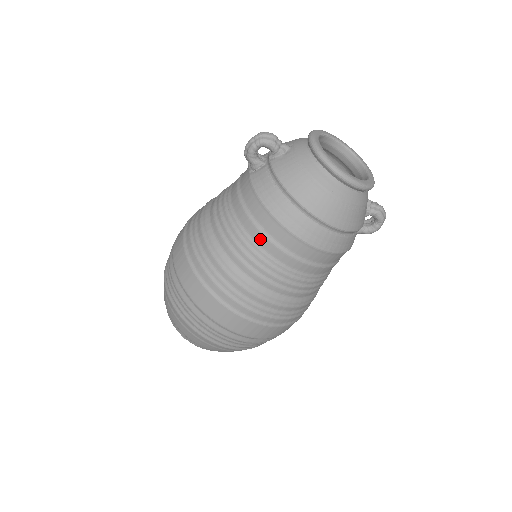
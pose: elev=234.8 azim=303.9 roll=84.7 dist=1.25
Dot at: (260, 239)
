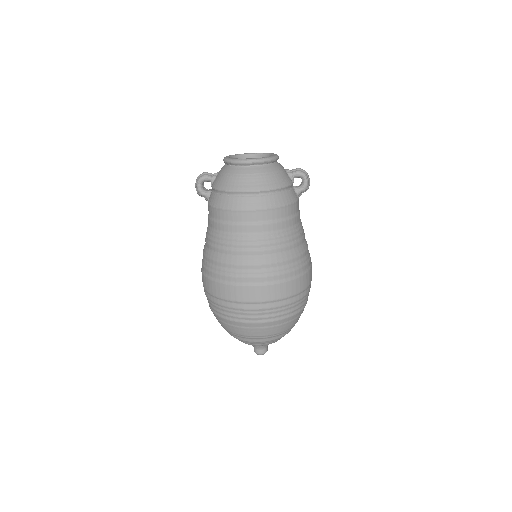
Dot at: (228, 228)
